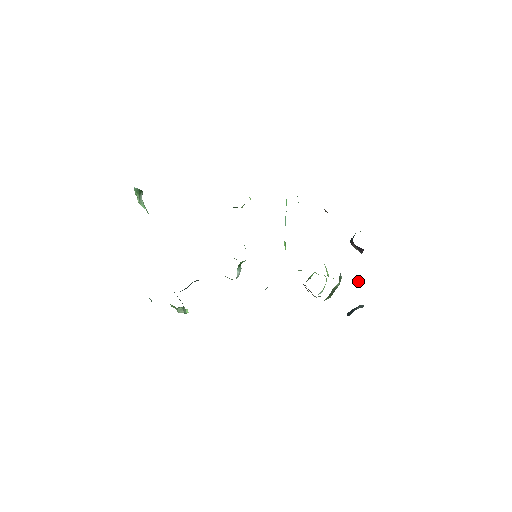
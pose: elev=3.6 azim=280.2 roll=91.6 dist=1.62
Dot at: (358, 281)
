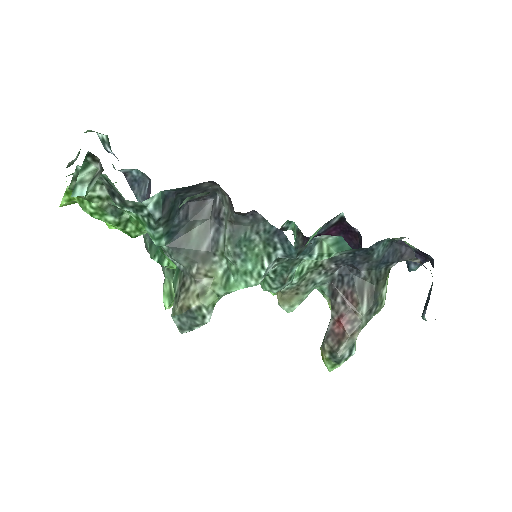
Dot at: occluded
